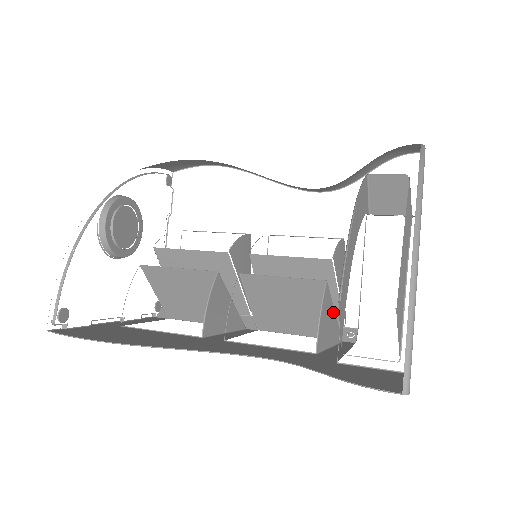
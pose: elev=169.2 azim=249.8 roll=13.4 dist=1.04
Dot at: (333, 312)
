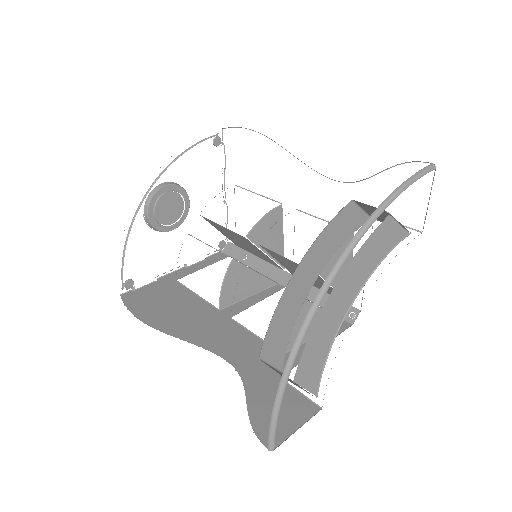
Dot at: (318, 311)
